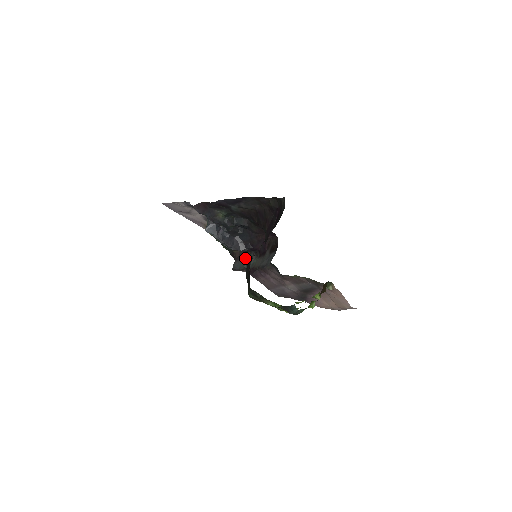
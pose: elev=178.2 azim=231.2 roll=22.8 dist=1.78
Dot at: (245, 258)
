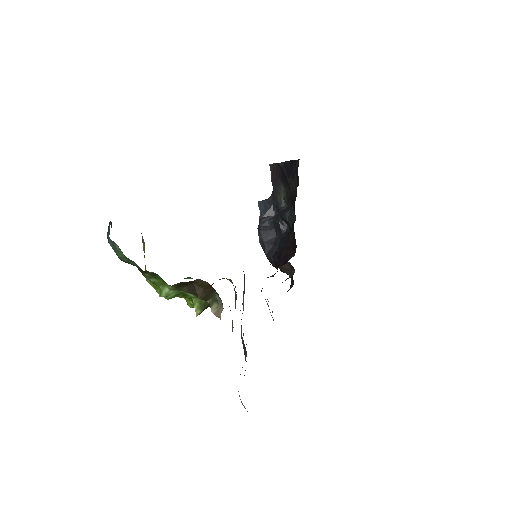
Dot at: occluded
